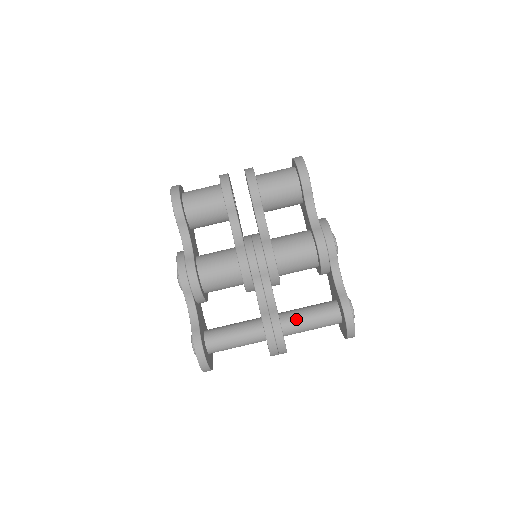
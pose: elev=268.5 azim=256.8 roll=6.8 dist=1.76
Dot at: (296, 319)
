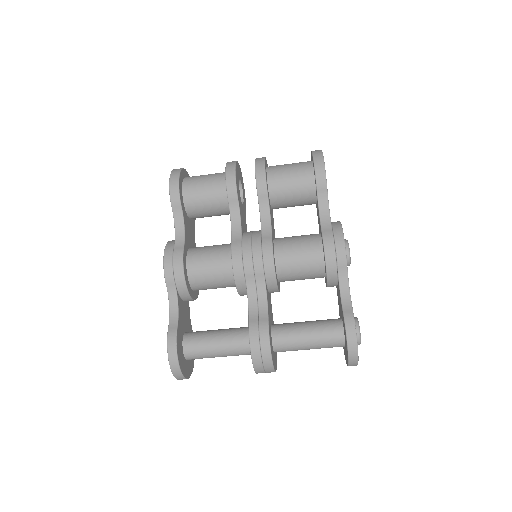
Dot at: (290, 333)
